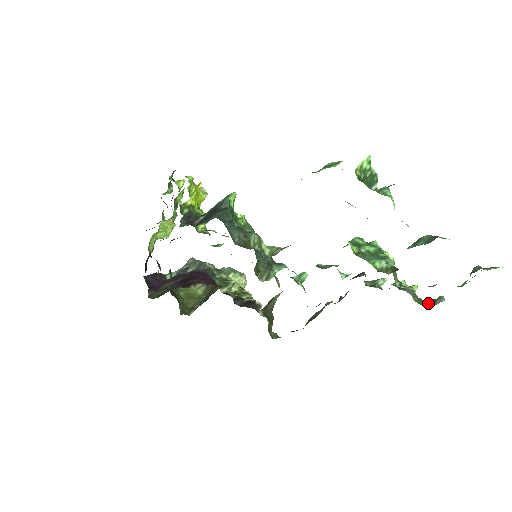
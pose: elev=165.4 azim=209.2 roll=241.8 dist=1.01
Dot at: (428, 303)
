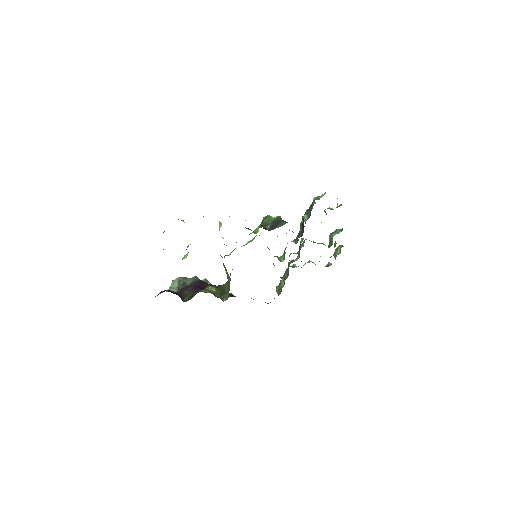
Dot at: (327, 266)
